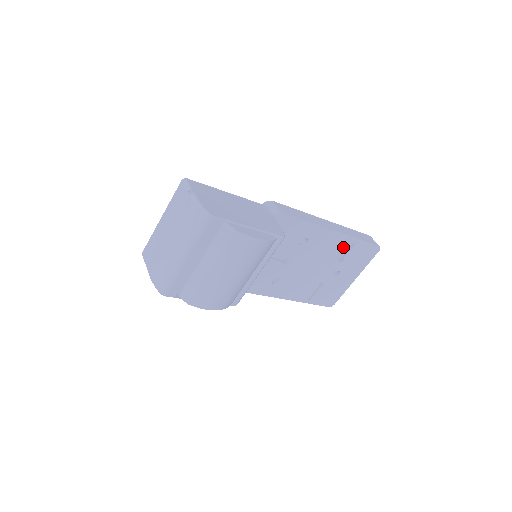
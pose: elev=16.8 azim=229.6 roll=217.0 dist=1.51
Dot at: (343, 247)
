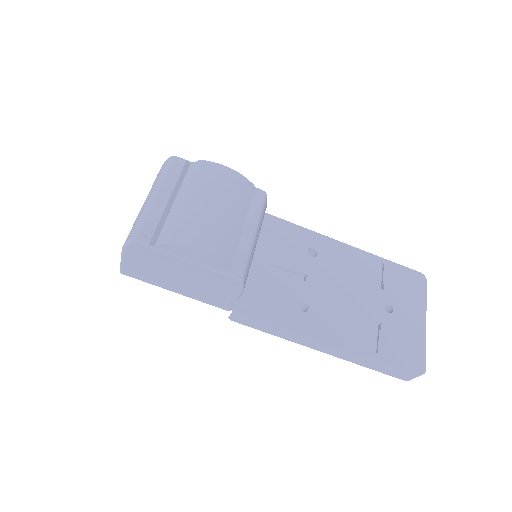
Dot at: (371, 268)
